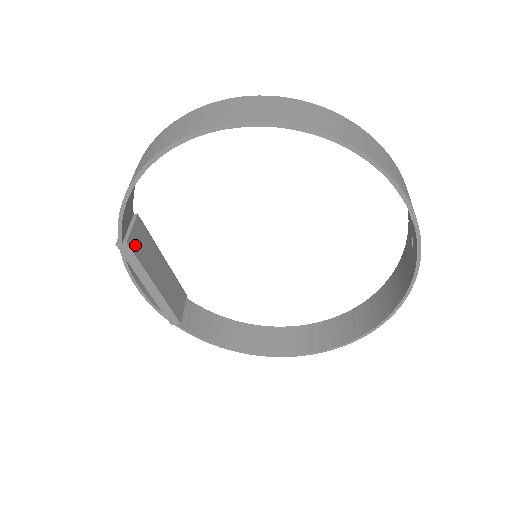
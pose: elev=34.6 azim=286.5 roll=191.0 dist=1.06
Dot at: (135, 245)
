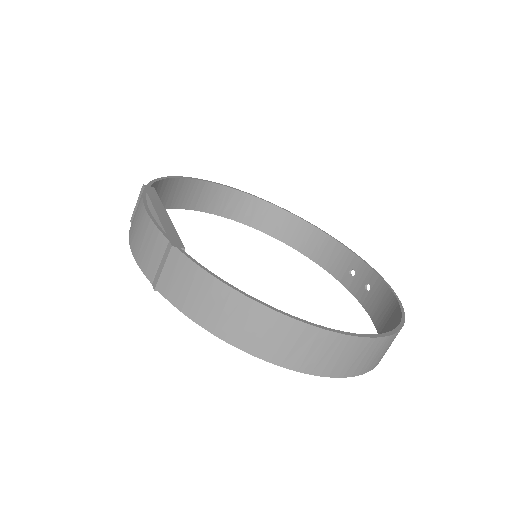
Dot at: occluded
